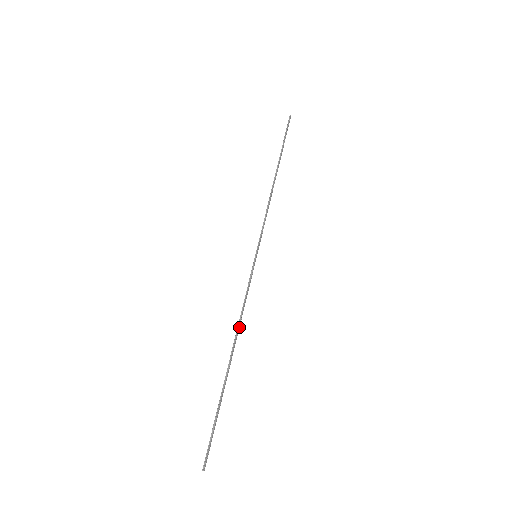
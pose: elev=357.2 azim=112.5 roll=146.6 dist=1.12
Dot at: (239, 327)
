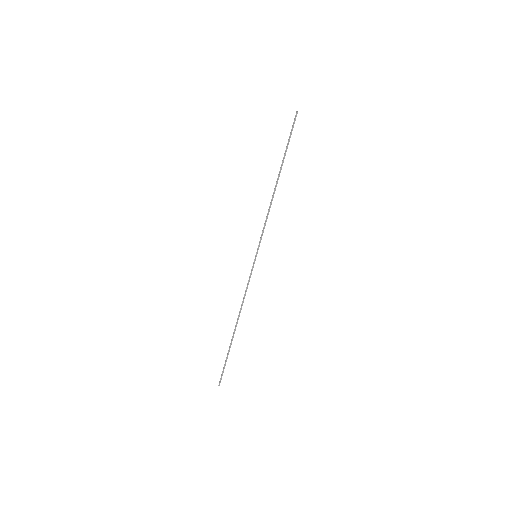
Dot at: occluded
